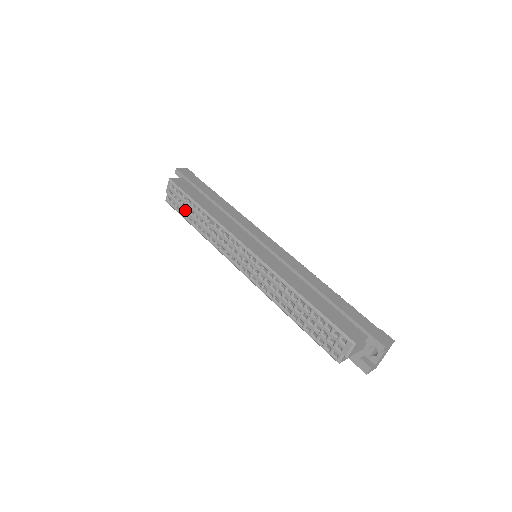
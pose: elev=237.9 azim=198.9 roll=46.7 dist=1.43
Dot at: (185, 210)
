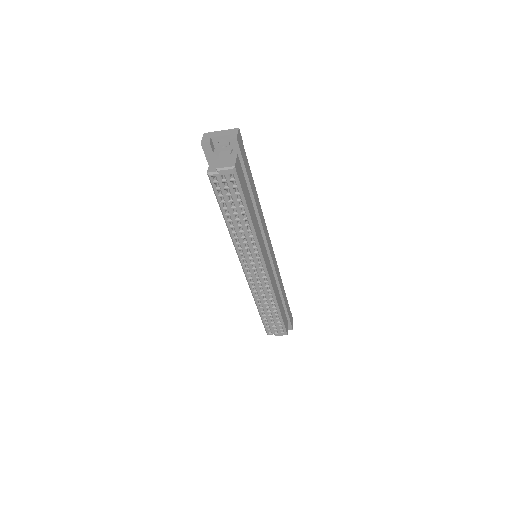
Dot at: (229, 204)
